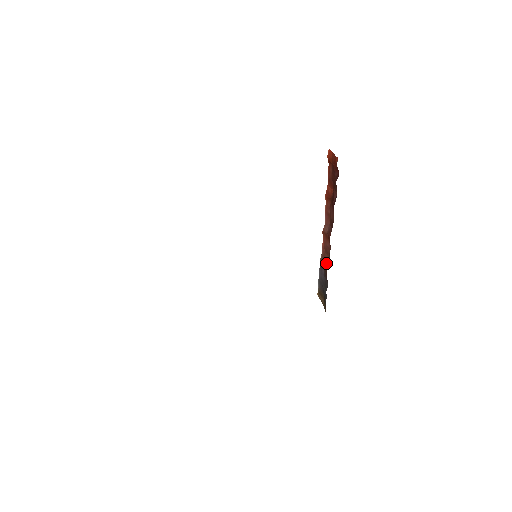
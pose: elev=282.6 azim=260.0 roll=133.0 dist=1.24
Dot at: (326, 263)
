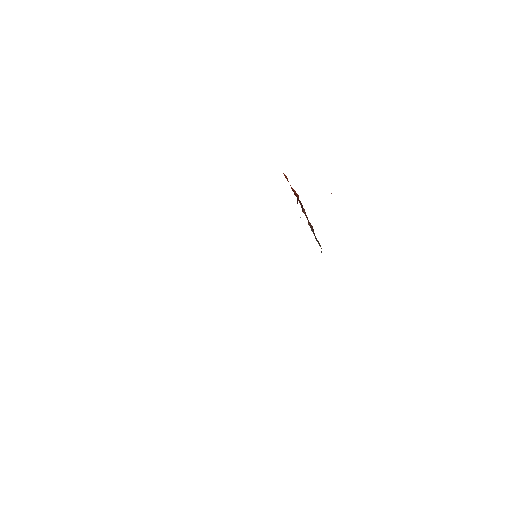
Dot at: (313, 230)
